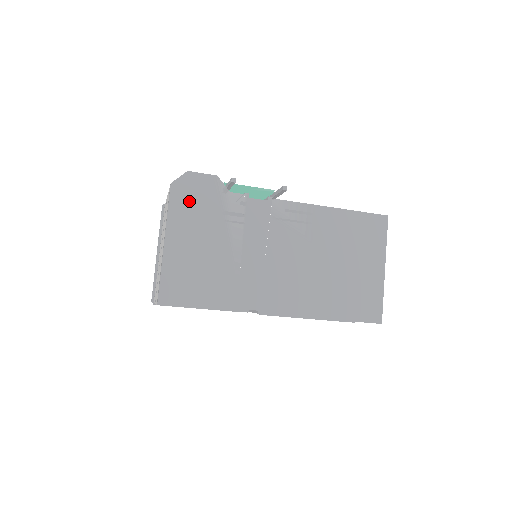
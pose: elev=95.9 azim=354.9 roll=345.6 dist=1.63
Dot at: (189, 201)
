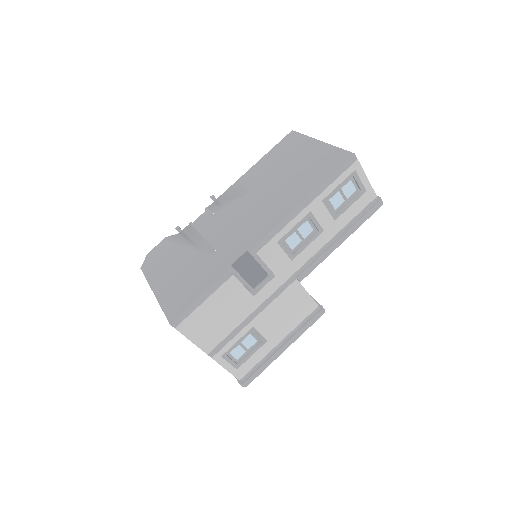
Dot at: (156, 262)
